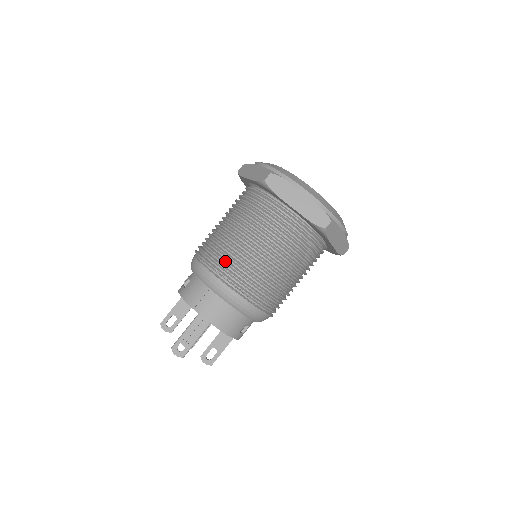
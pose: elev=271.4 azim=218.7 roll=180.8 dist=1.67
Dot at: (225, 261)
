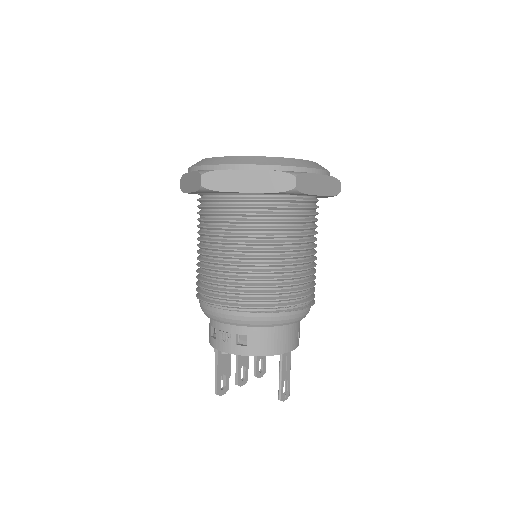
Dot at: (291, 292)
